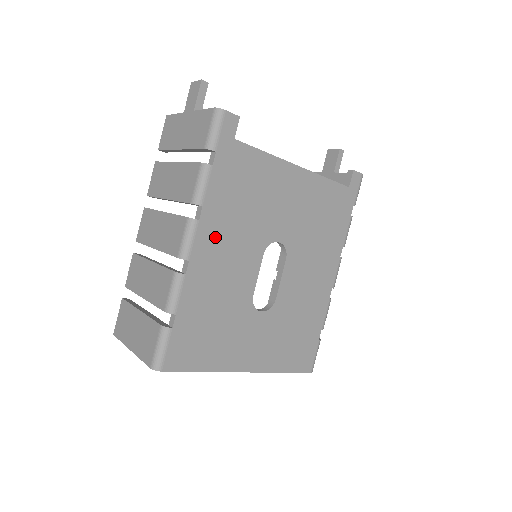
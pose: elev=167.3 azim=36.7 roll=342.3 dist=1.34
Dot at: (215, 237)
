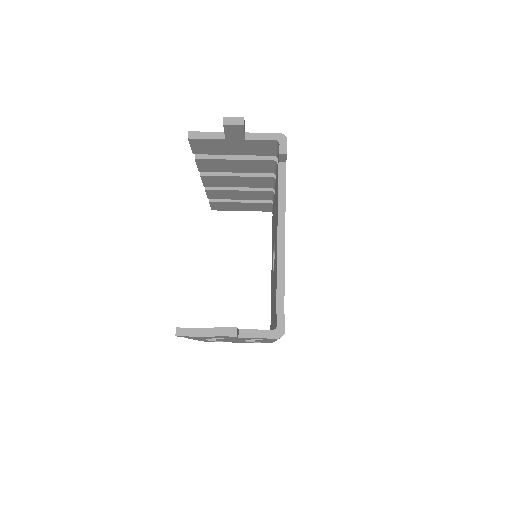
Dot at: occluded
